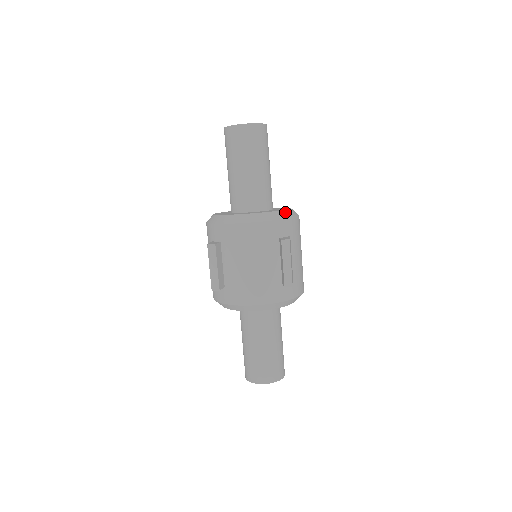
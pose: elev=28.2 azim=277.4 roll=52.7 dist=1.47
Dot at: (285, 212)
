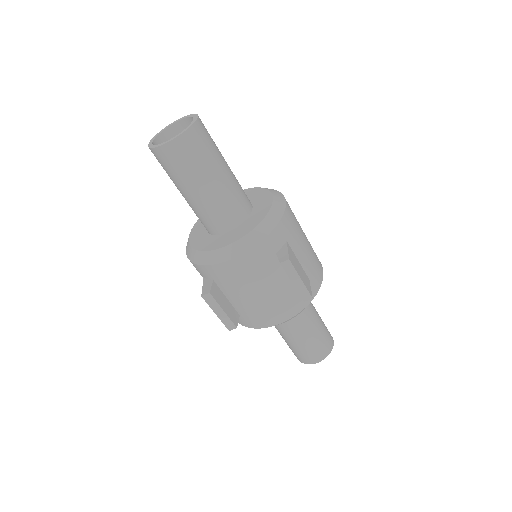
Dot at: (269, 217)
